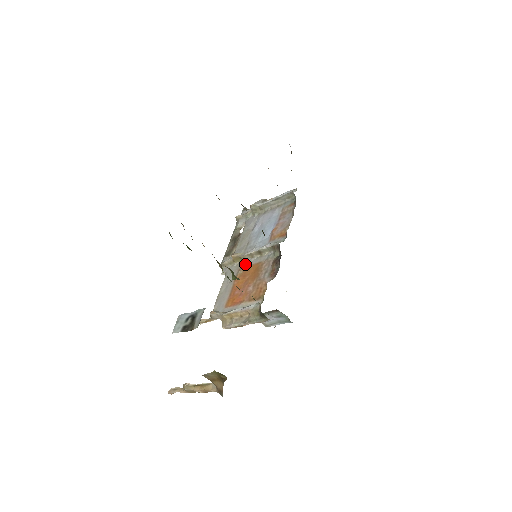
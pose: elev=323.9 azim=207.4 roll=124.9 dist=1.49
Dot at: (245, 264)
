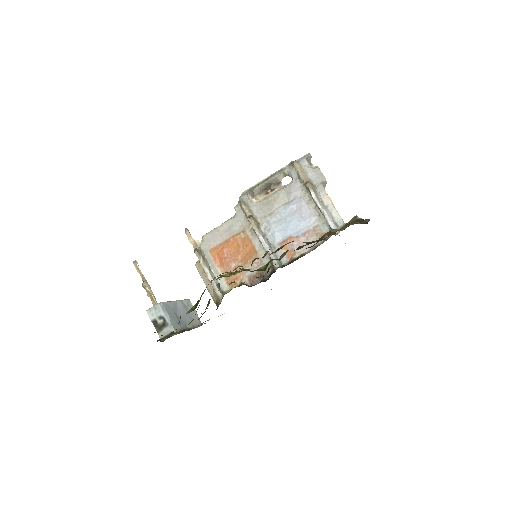
Dot at: (251, 234)
